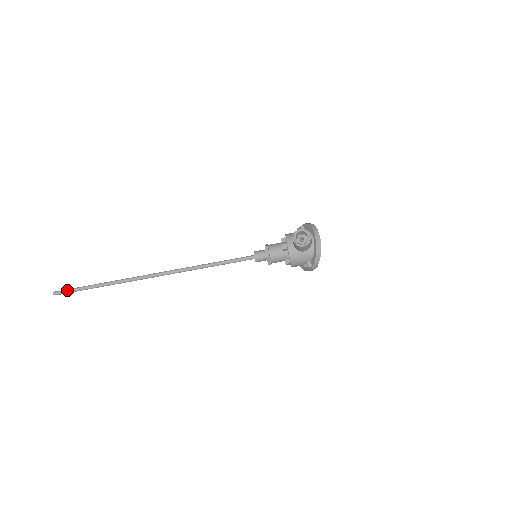
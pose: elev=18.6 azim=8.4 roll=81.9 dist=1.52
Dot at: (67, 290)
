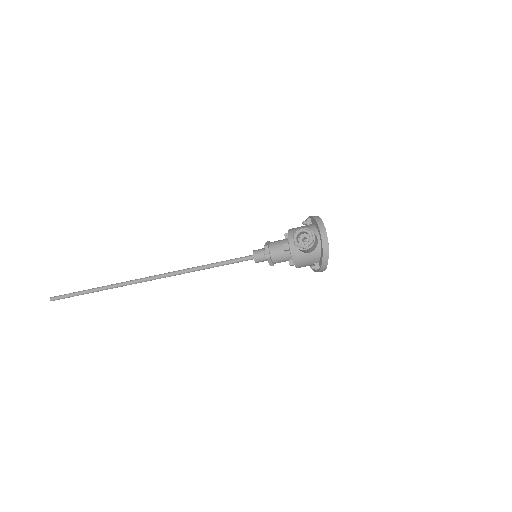
Dot at: (62, 296)
